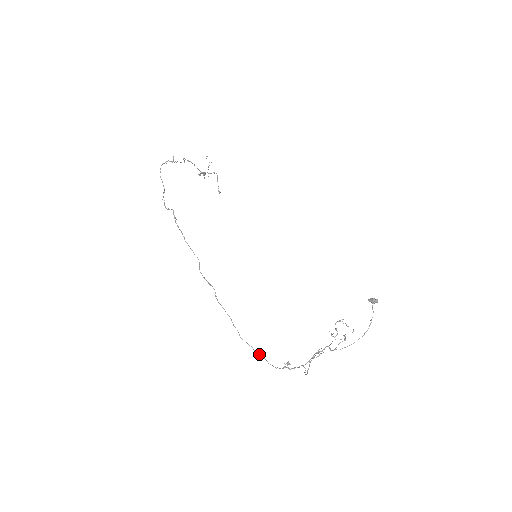
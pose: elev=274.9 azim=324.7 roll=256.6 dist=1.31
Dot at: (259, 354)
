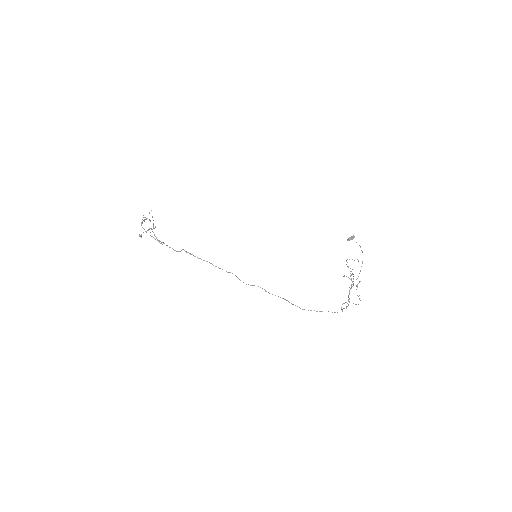
Dot at: (322, 311)
